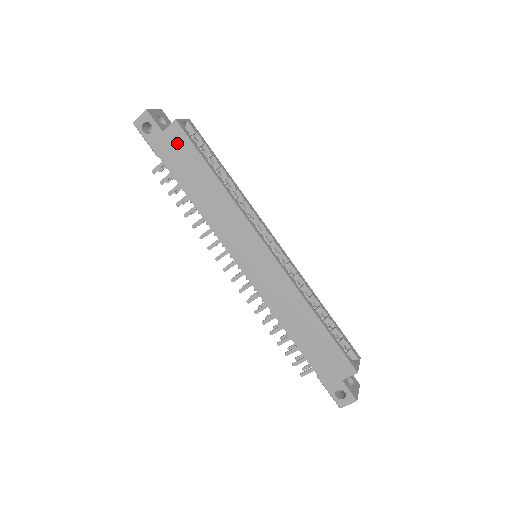
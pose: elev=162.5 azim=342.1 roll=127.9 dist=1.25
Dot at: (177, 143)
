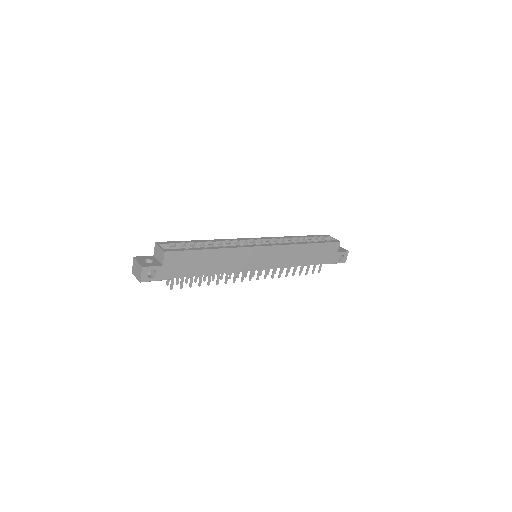
Dot at: (176, 261)
